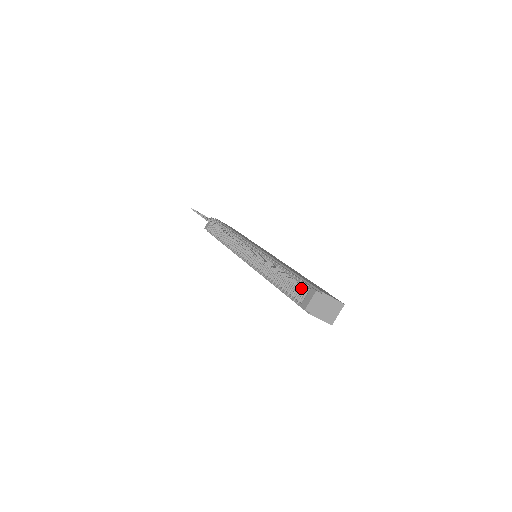
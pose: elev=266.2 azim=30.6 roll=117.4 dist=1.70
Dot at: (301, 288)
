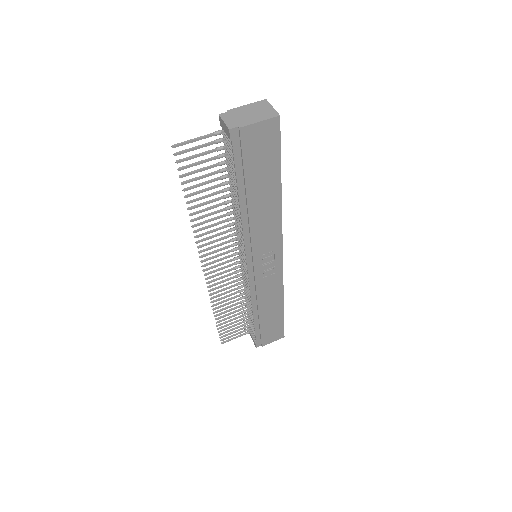
Dot at: (225, 145)
